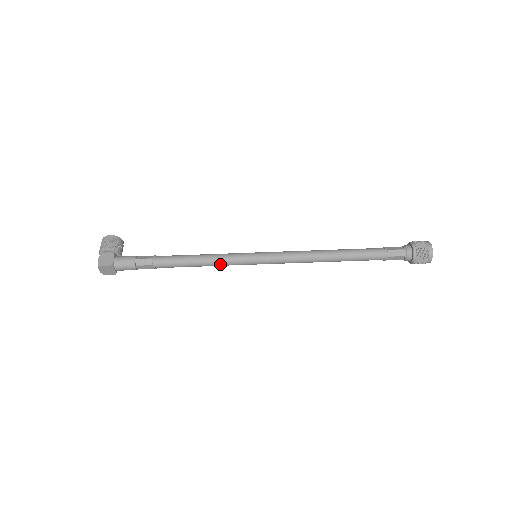
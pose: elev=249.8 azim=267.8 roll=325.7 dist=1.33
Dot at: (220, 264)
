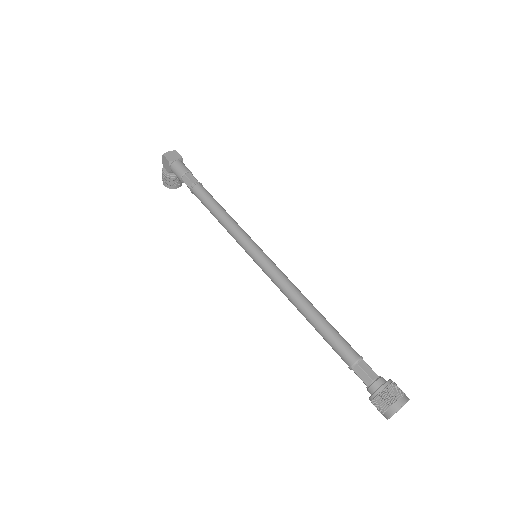
Dot at: (235, 224)
